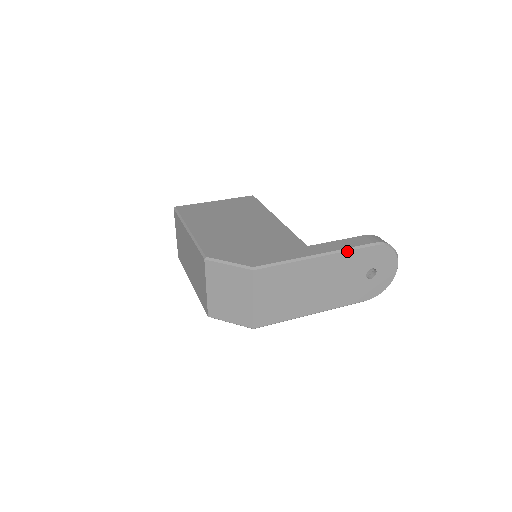
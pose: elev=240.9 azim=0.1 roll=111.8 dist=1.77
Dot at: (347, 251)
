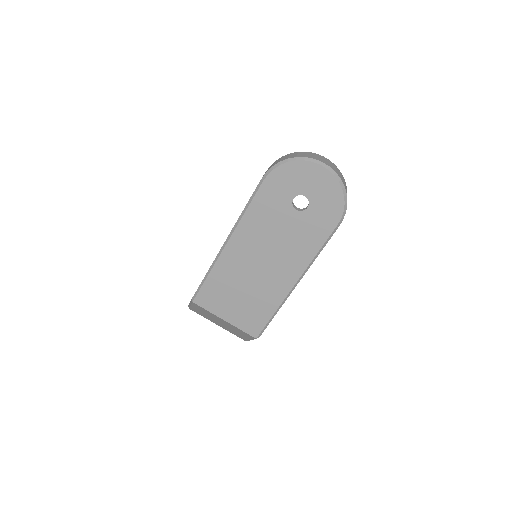
Dot at: (244, 215)
